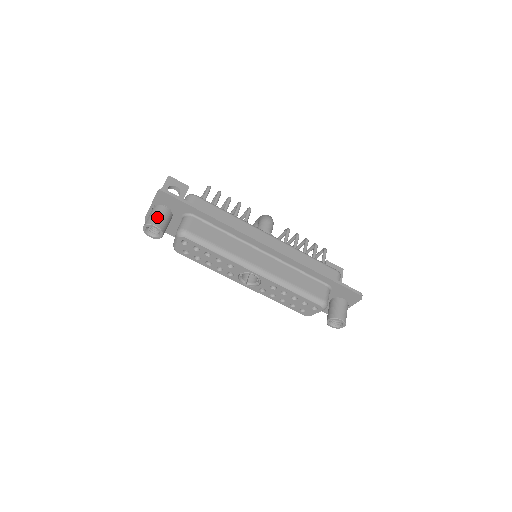
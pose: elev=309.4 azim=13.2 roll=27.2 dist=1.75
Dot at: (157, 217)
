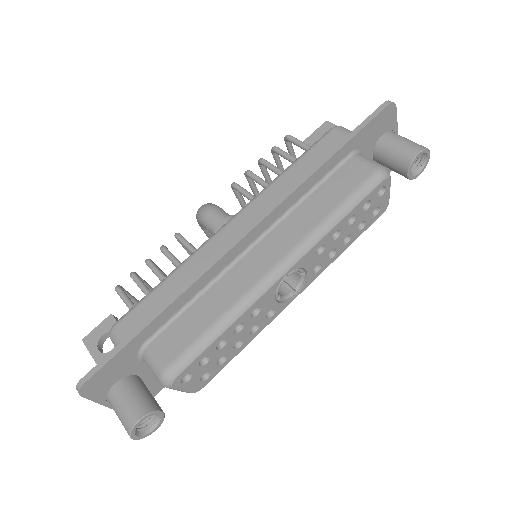
Dot at: (124, 410)
